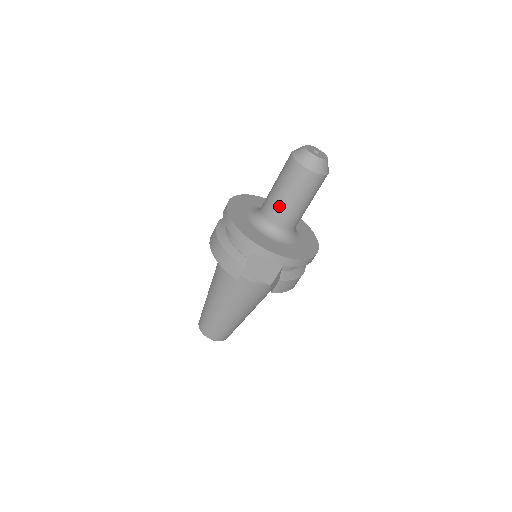
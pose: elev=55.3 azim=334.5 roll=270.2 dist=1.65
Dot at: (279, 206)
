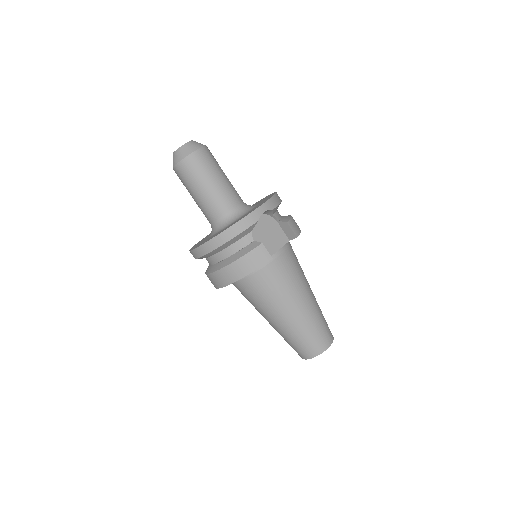
Dot at: (216, 196)
